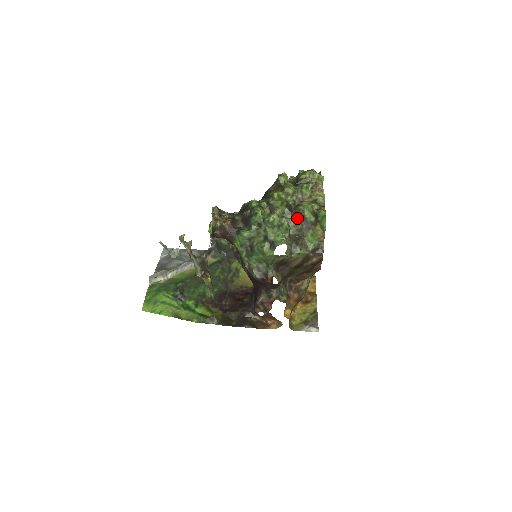
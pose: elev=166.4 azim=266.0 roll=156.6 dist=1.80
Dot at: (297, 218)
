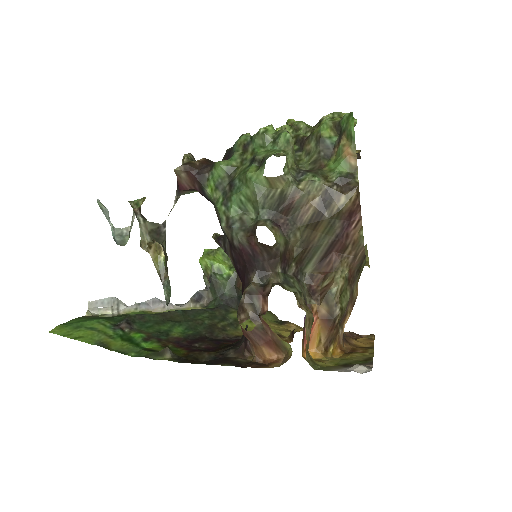
Dot at: (310, 148)
